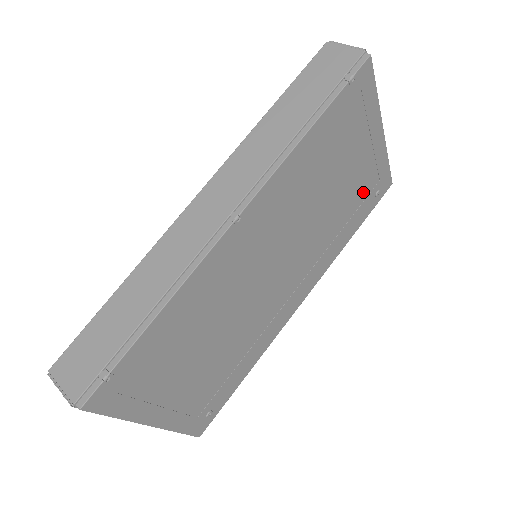
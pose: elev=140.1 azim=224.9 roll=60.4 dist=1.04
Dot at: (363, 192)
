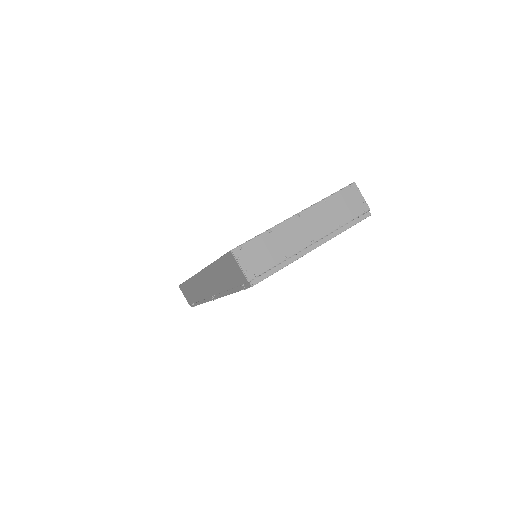
Dot at: occluded
